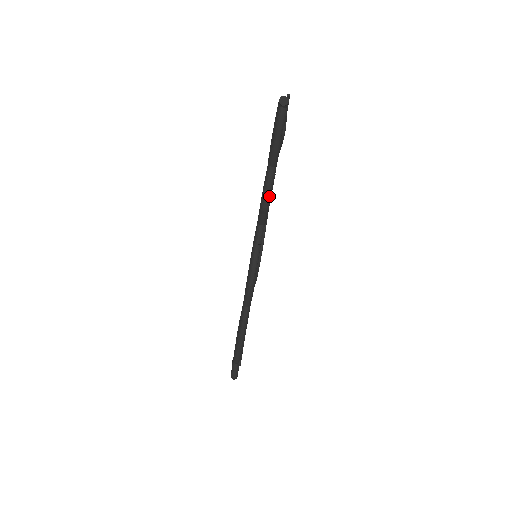
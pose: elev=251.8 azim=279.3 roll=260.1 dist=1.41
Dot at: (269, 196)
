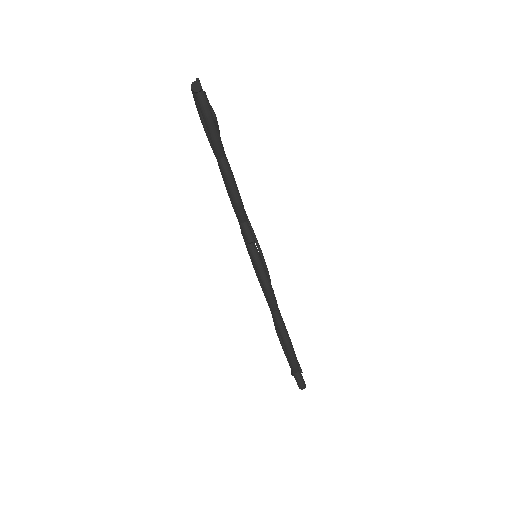
Dot at: (236, 188)
